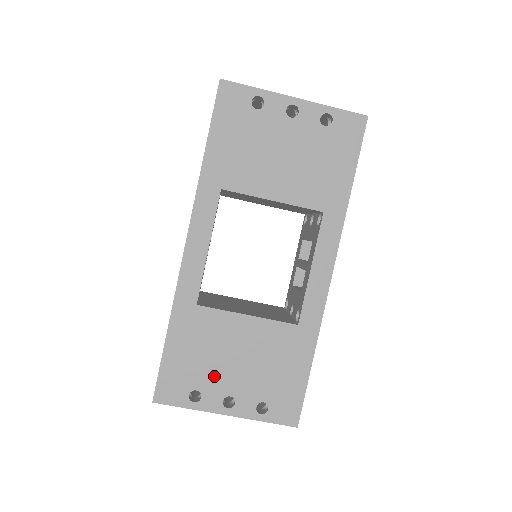
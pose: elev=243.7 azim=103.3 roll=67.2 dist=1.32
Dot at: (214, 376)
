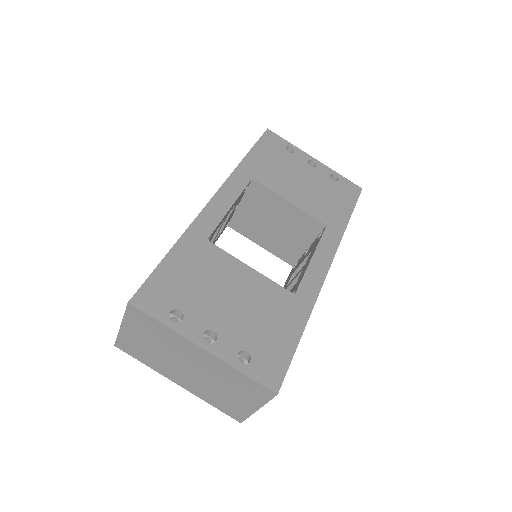
Dot at: (203, 305)
